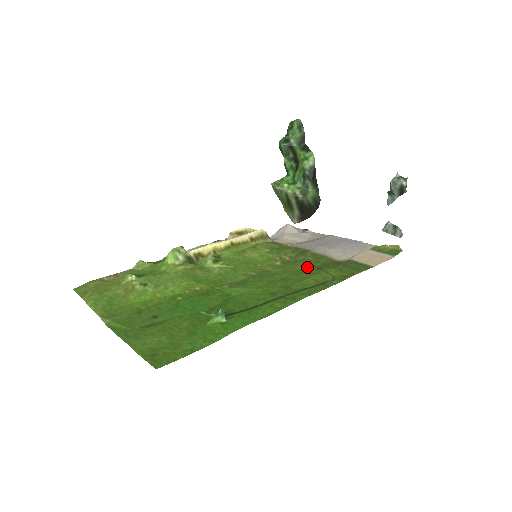
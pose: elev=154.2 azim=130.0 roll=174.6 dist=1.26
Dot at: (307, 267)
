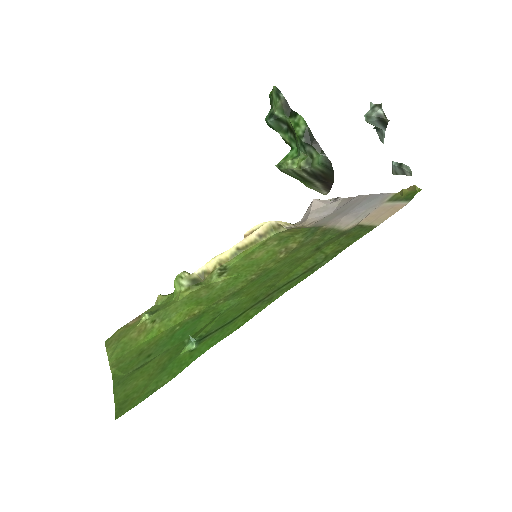
Dot at: (307, 251)
